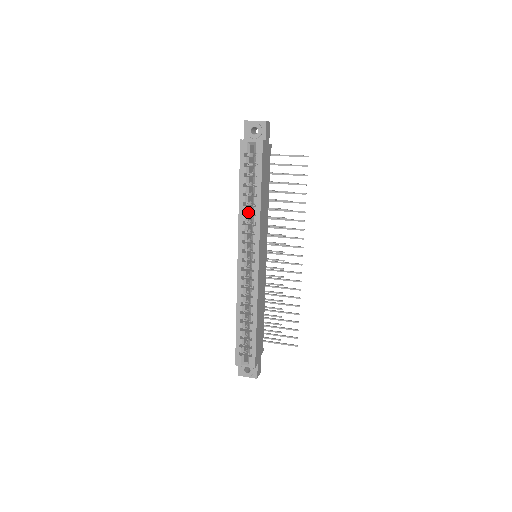
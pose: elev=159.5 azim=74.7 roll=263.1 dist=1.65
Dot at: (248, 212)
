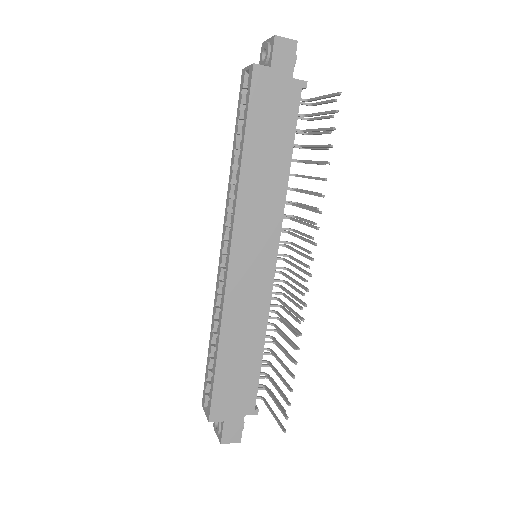
Dot at: occluded
